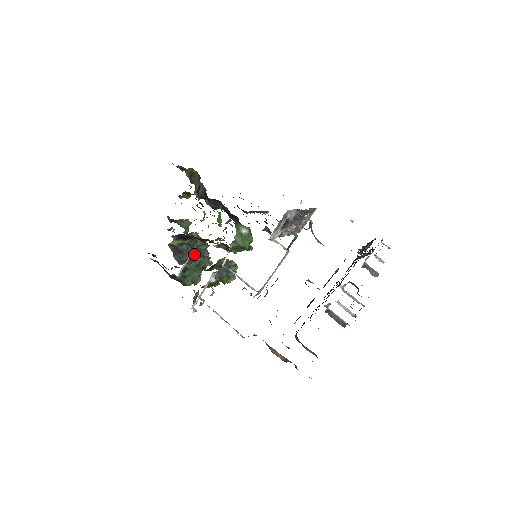
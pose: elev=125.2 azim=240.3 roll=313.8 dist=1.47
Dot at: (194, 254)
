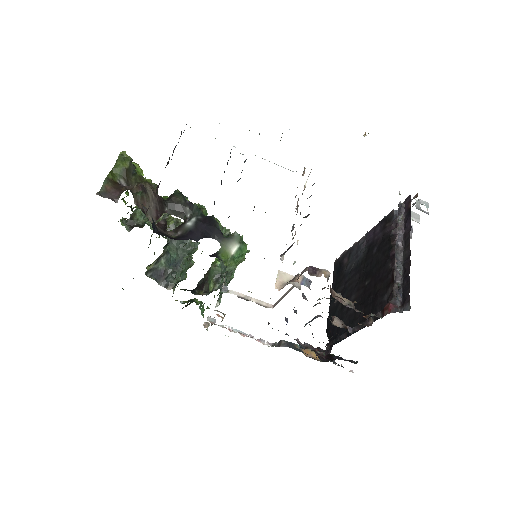
Dot at: (177, 256)
